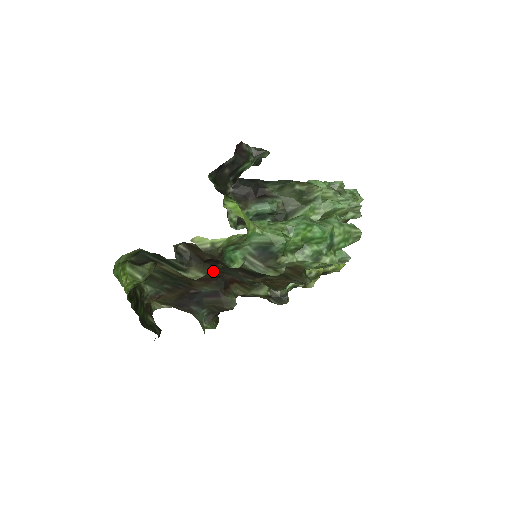
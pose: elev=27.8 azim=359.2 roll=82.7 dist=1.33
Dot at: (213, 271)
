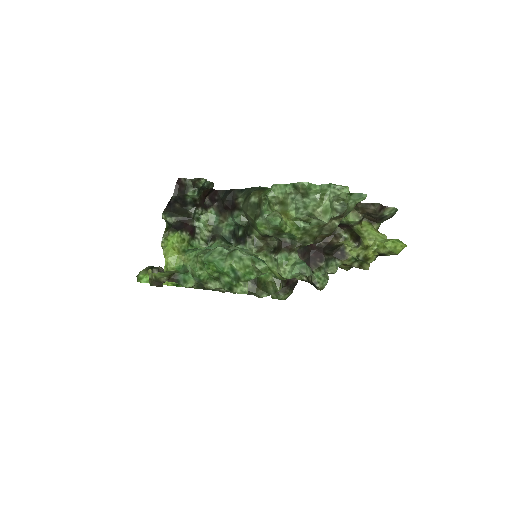
Dot at: occluded
